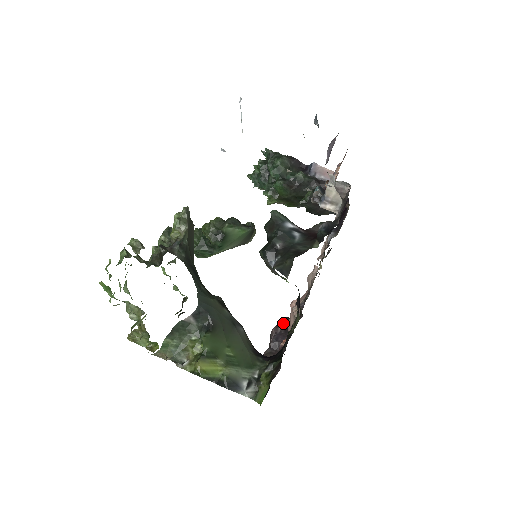
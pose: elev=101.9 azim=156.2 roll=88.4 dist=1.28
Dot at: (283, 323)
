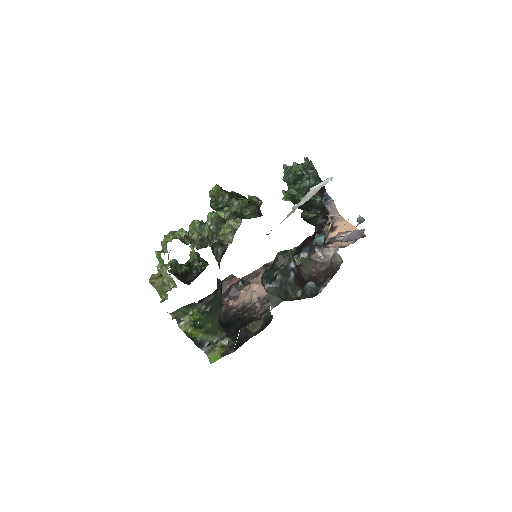
Dot at: (237, 284)
